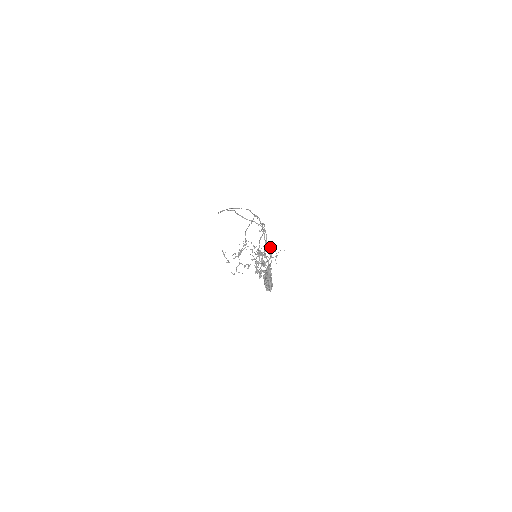
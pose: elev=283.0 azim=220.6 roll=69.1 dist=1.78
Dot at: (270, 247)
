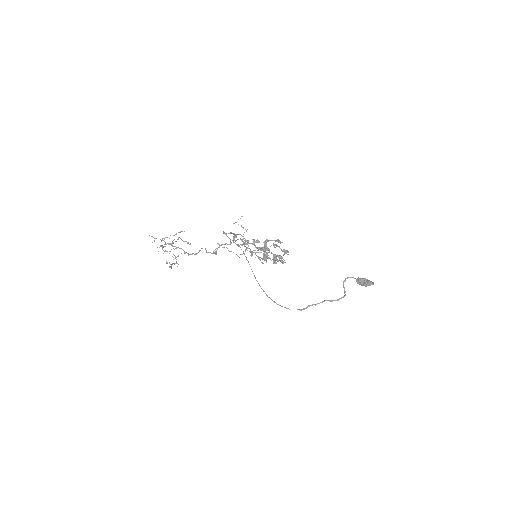
Dot at: occluded
